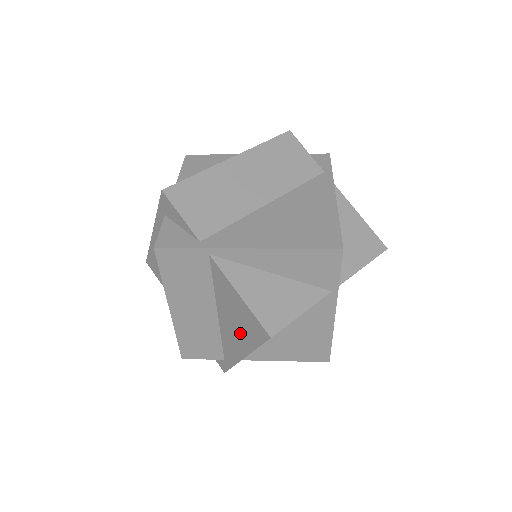
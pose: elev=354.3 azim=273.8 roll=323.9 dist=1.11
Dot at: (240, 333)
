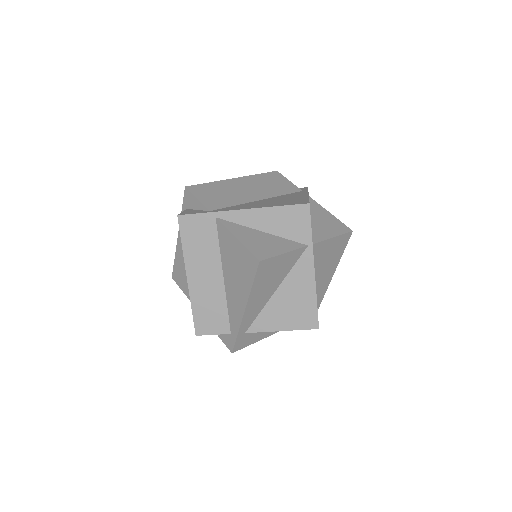
Dot at: (240, 282)
